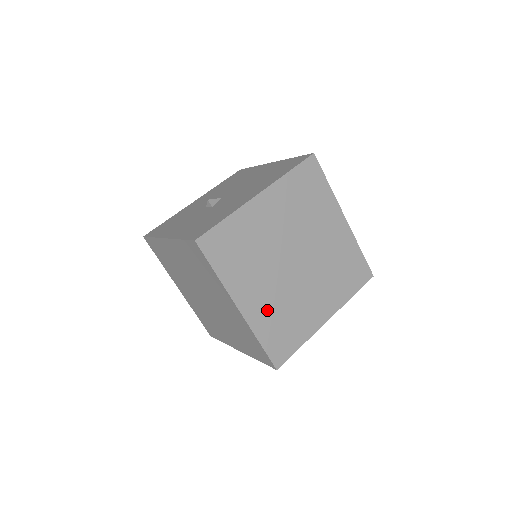
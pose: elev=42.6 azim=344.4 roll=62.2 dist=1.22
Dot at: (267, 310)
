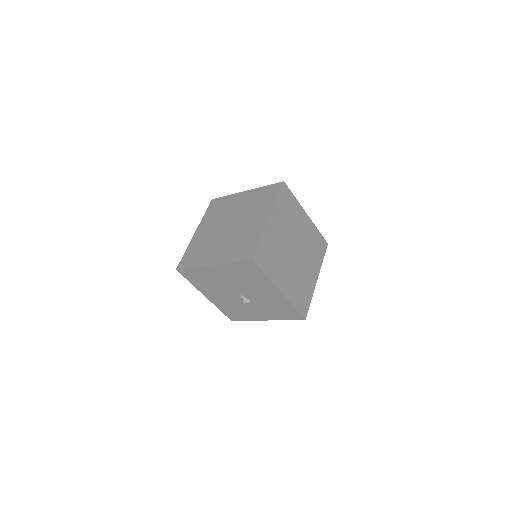
Dot at: (273, 239)
